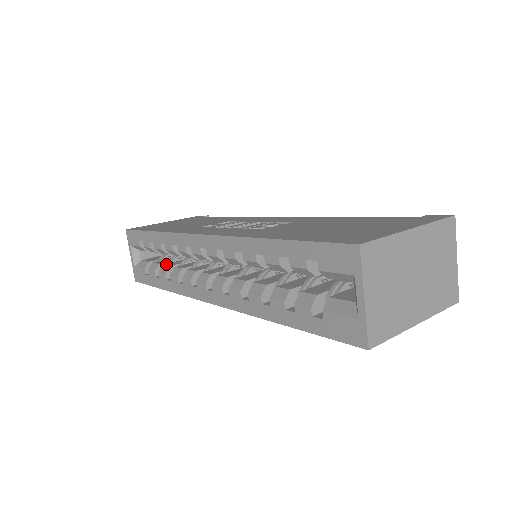
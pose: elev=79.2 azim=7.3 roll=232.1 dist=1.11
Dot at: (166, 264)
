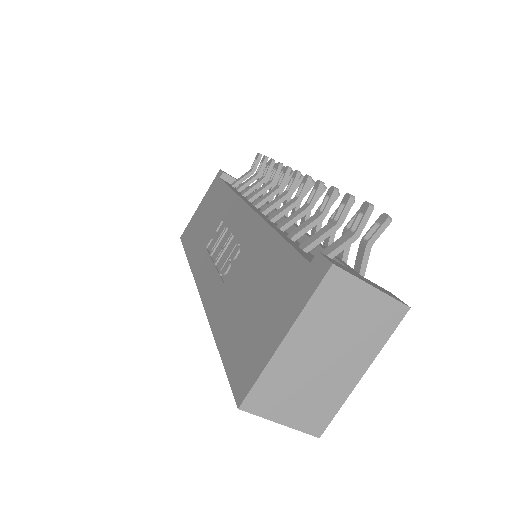
Dot at: occluded
